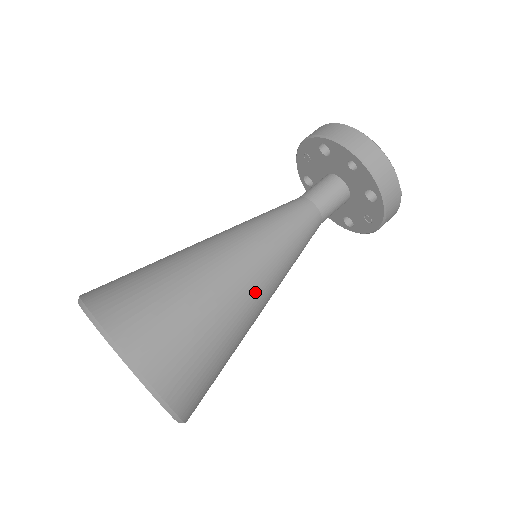
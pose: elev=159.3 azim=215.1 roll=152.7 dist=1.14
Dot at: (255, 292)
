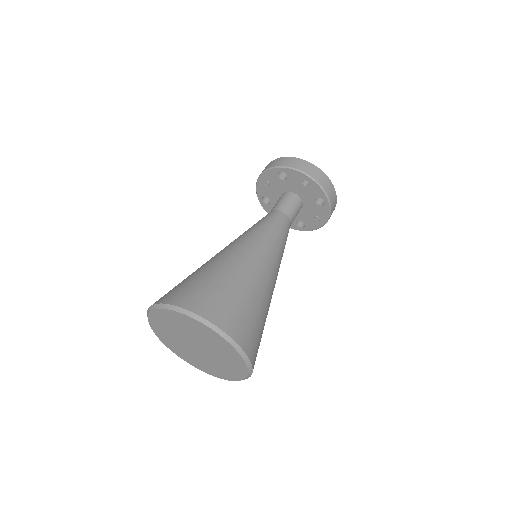
Dot at: (271, 277)
